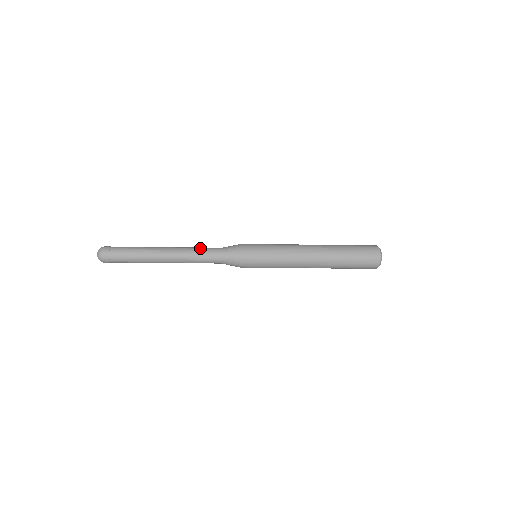
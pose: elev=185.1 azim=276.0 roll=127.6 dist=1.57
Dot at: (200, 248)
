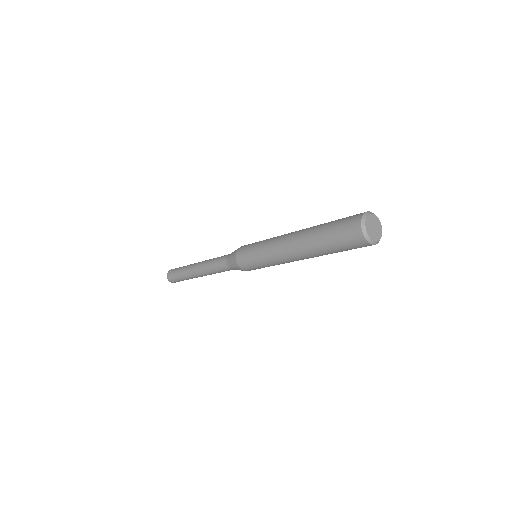
Dot at: (217, 257)
